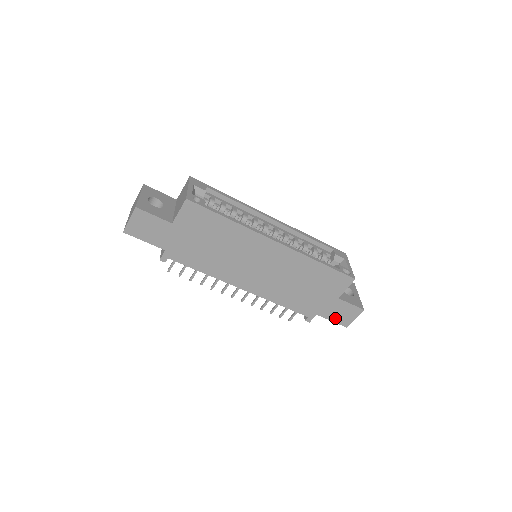
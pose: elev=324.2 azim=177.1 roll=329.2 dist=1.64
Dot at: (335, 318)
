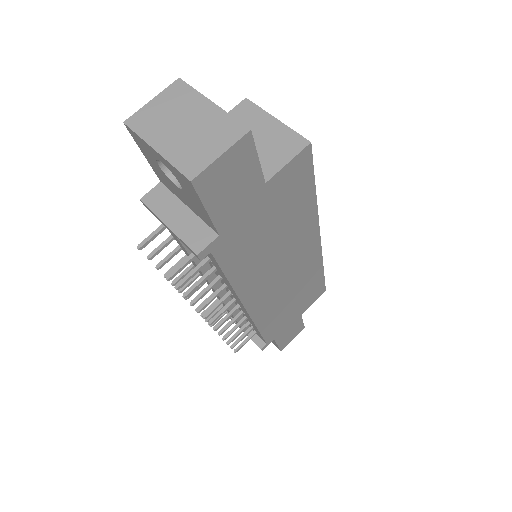
Dot at: (282, 341)
